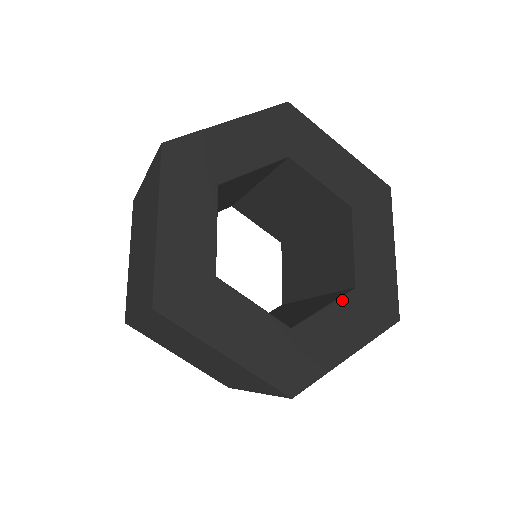
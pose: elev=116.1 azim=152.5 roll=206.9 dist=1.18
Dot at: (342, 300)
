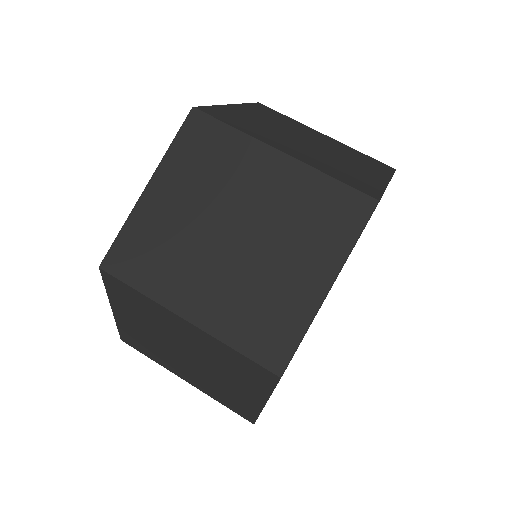
Dot at: occluded
